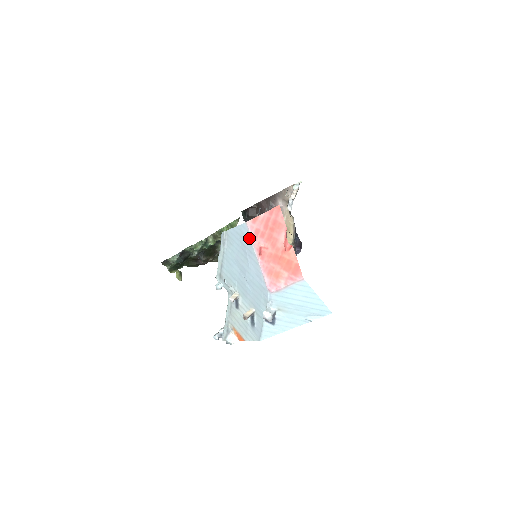
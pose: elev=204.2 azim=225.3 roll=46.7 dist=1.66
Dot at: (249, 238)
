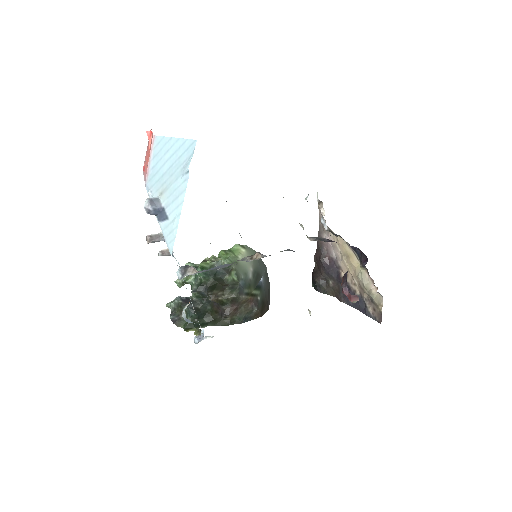
Dot at: occluded
